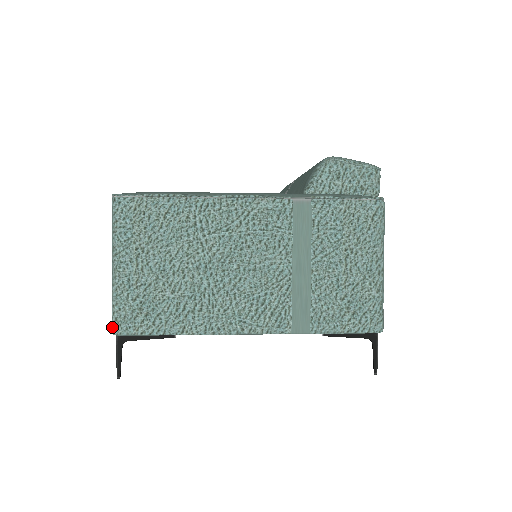
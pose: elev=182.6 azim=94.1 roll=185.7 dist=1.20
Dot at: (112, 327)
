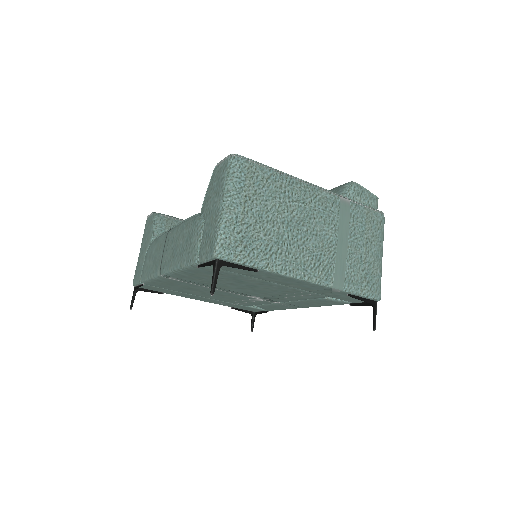
Dot at: (216, 251)
